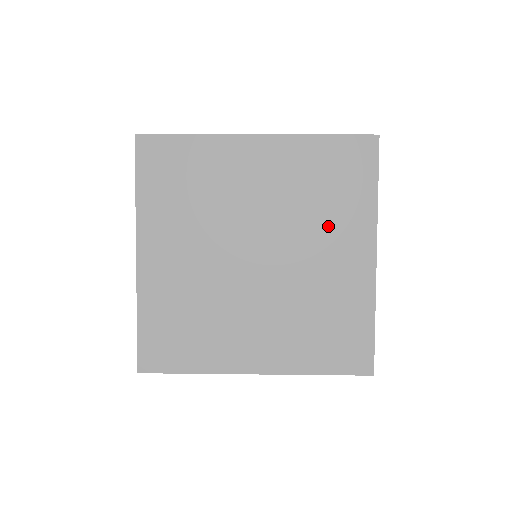
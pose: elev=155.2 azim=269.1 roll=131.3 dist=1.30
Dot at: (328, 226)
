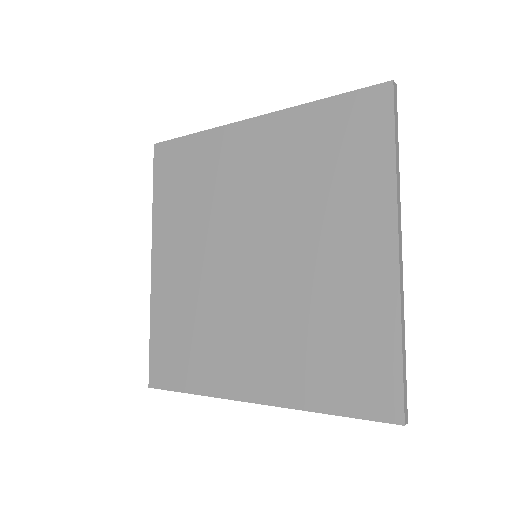
Dot at: (332, 210)
